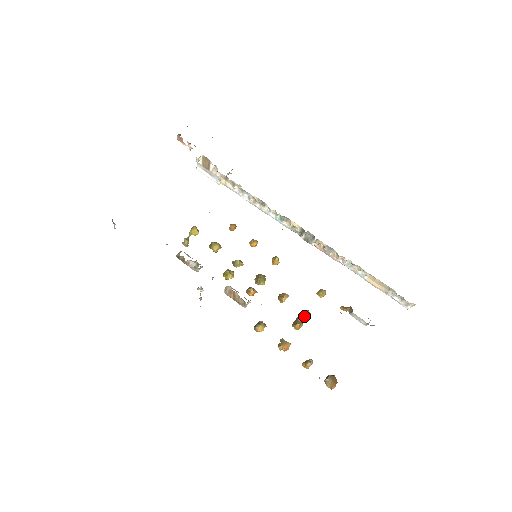
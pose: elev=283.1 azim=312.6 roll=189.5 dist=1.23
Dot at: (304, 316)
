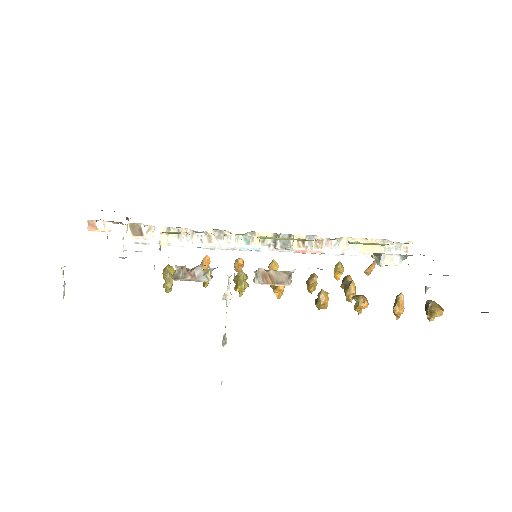
Dot at: occluded
